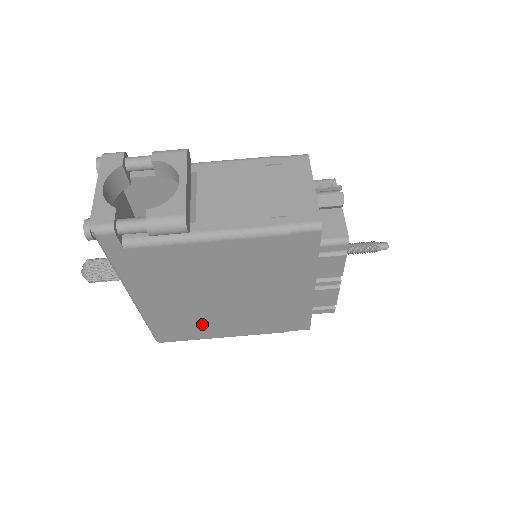
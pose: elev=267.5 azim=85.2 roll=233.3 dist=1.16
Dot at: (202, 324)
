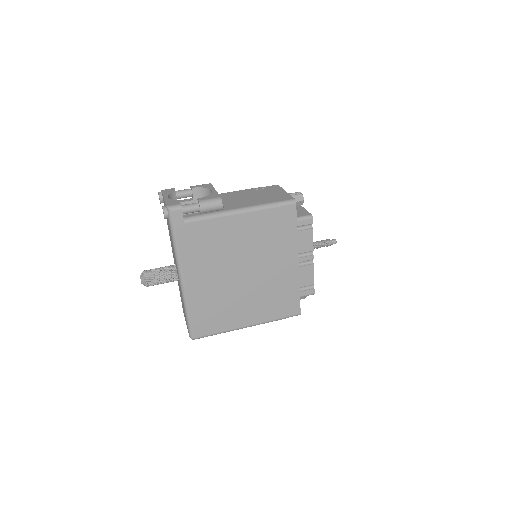
Dot at: (226, 309)
